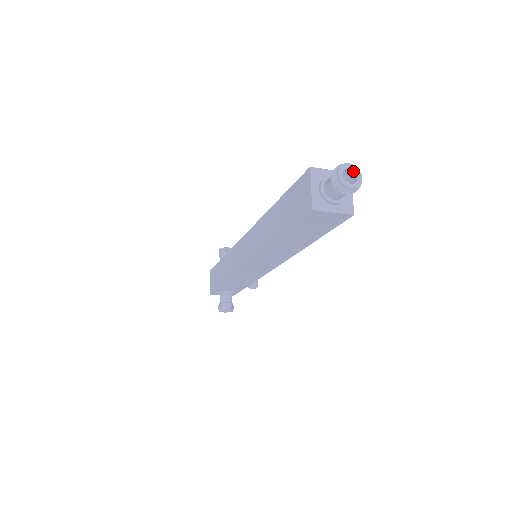
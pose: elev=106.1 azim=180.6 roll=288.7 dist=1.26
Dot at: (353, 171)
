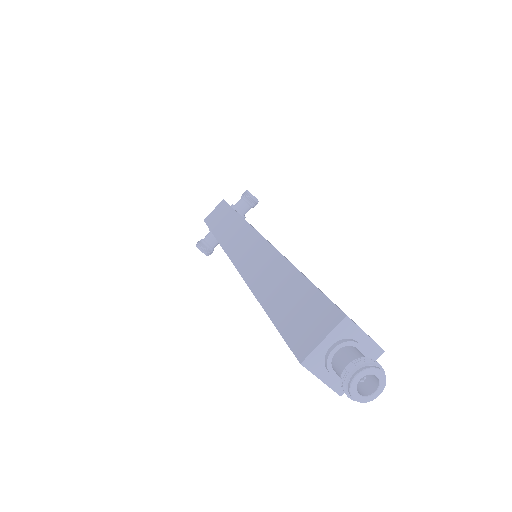
Dot at: (378, 380)
